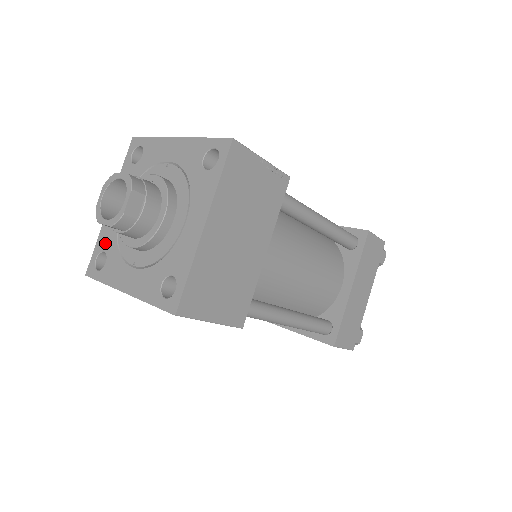
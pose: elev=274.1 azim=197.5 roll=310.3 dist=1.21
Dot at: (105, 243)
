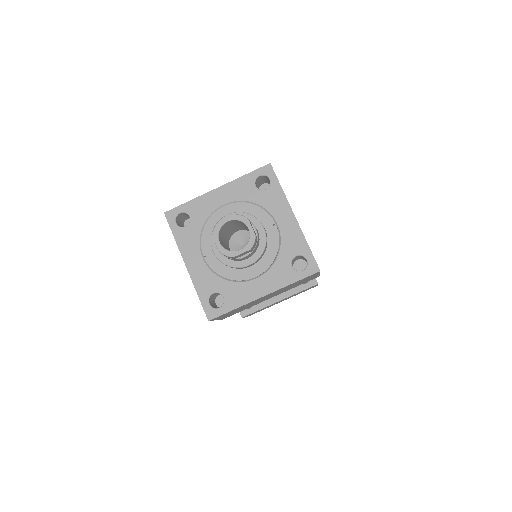
Dot at: (195, 212)
